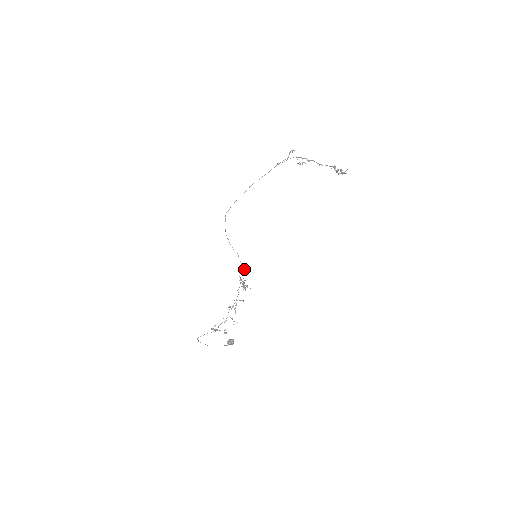
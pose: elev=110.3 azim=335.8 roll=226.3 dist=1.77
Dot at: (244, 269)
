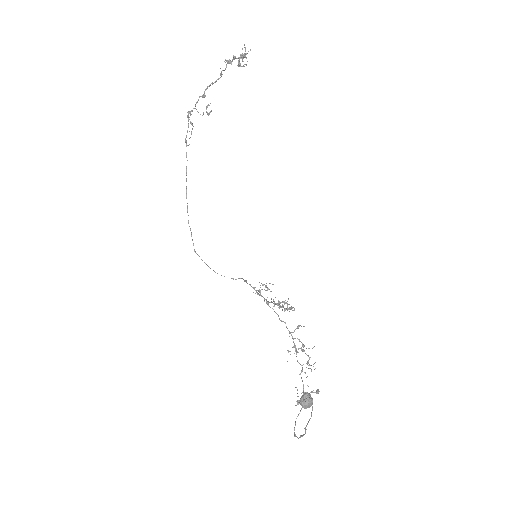
Dot at: occluded
